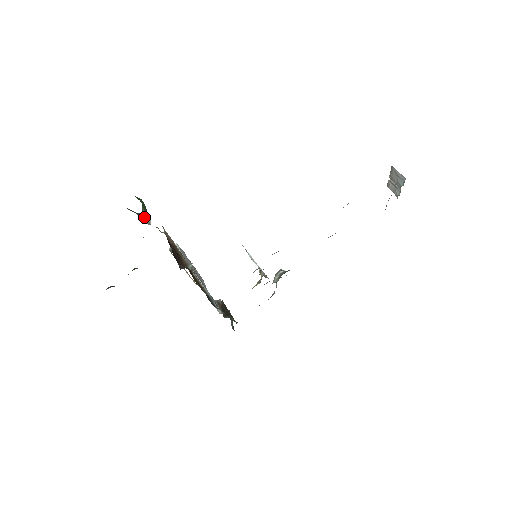
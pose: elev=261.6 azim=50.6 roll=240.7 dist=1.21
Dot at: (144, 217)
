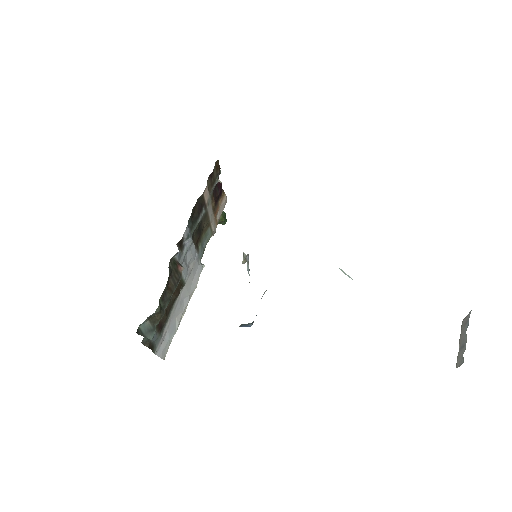
Dot at: occluded
